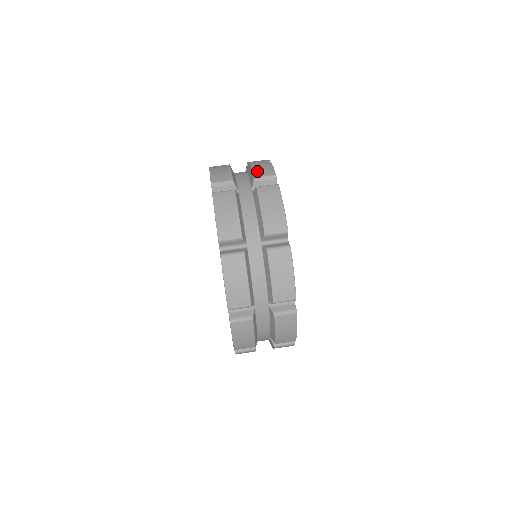
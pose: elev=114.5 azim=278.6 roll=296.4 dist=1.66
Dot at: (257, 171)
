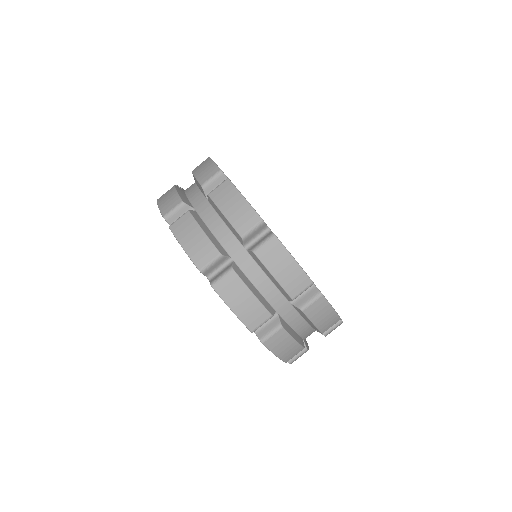
Dot at: (201, 177)
